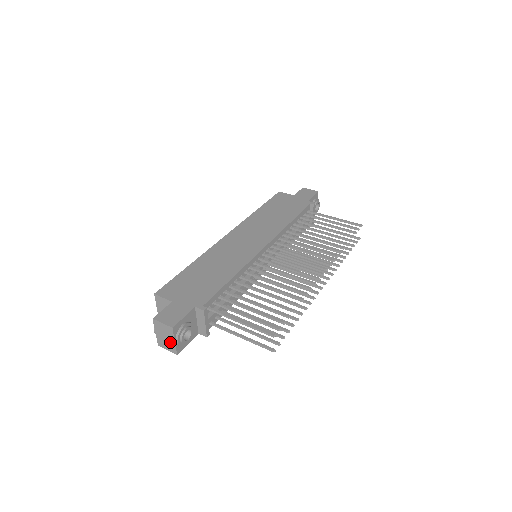
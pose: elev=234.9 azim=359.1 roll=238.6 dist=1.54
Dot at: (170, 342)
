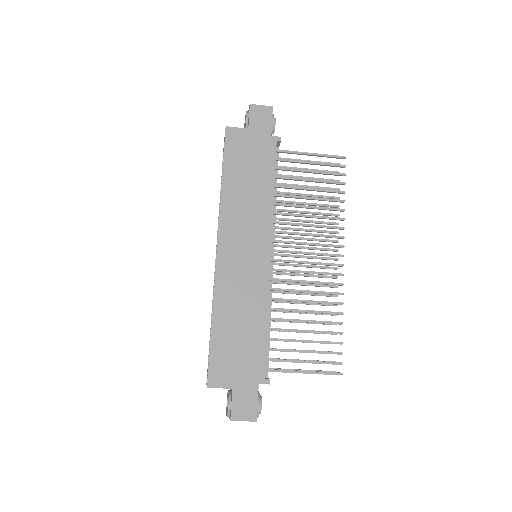
Dot at: occluded
